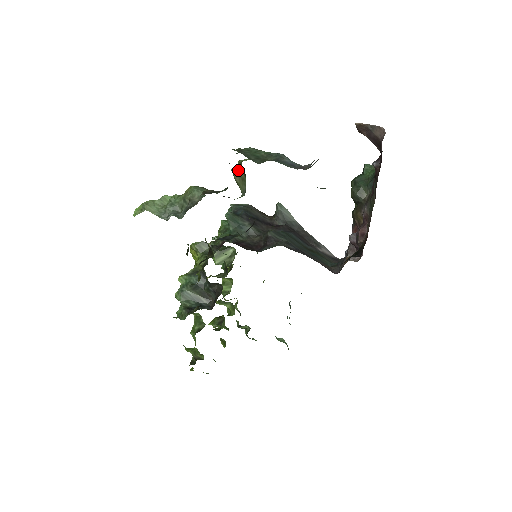
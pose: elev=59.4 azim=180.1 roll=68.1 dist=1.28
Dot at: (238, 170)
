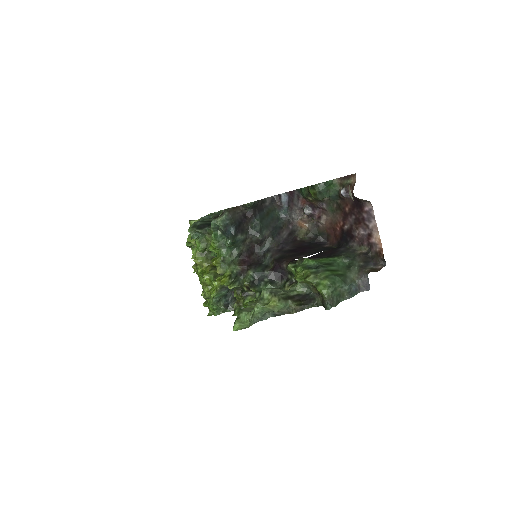
Dot at: (305, 282)
